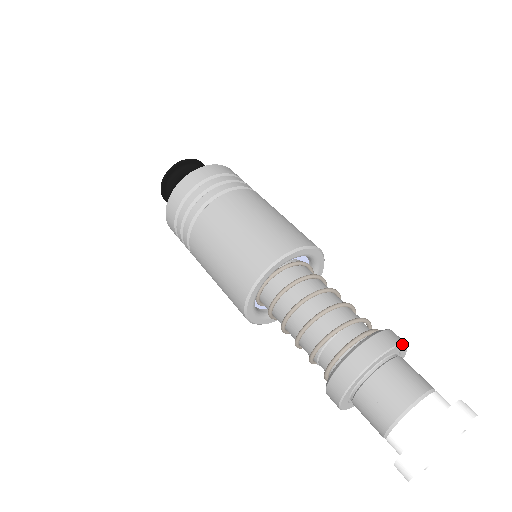
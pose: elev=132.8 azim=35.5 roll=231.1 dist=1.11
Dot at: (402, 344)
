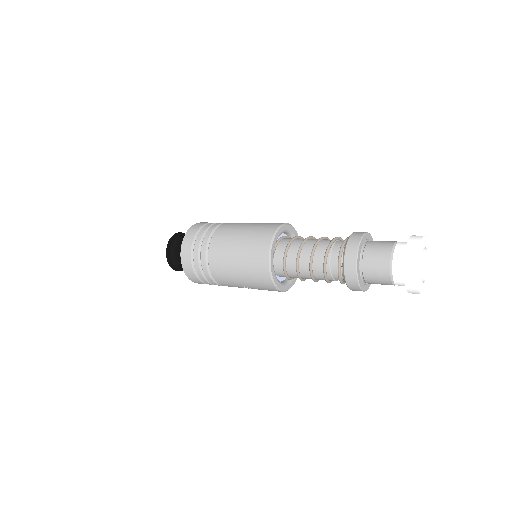
Dot at: occluded
